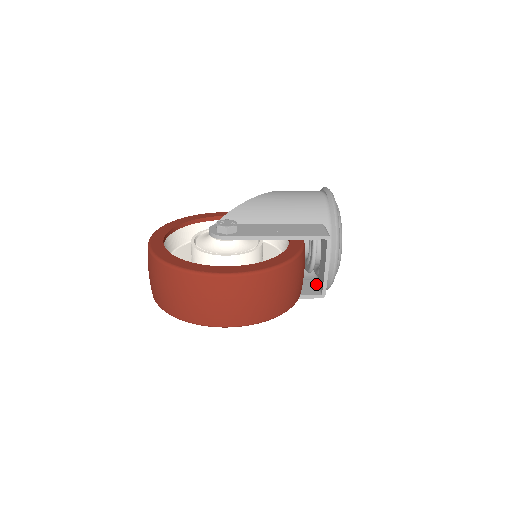
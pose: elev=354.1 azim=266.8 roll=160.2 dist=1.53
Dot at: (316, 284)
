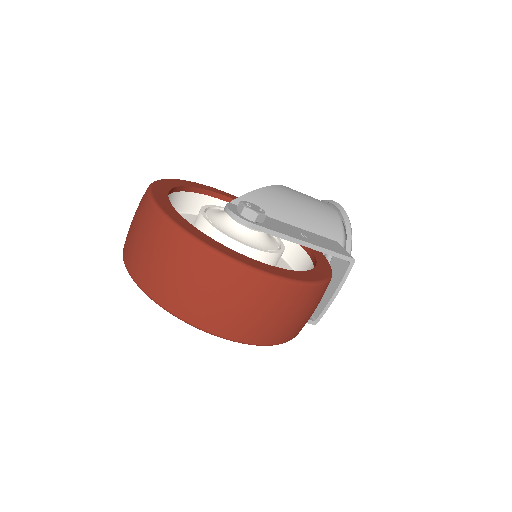
Dot at: occluded
